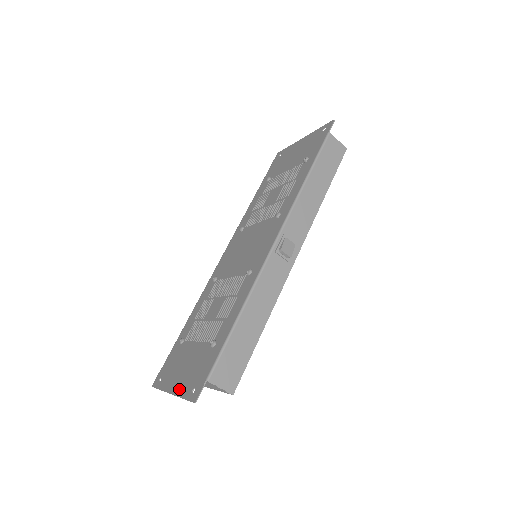
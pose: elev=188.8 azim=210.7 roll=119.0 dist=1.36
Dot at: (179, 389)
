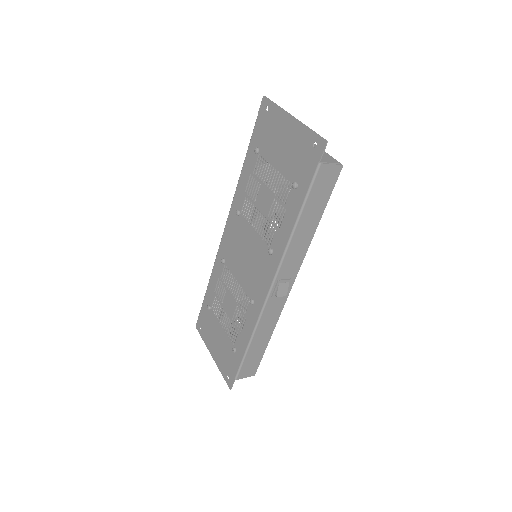
Dot at: (217, 361)
